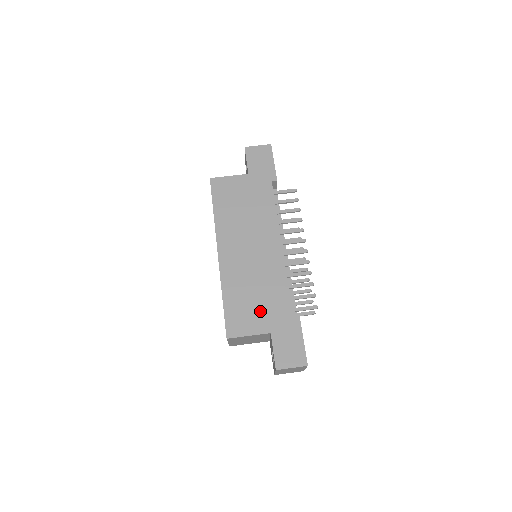
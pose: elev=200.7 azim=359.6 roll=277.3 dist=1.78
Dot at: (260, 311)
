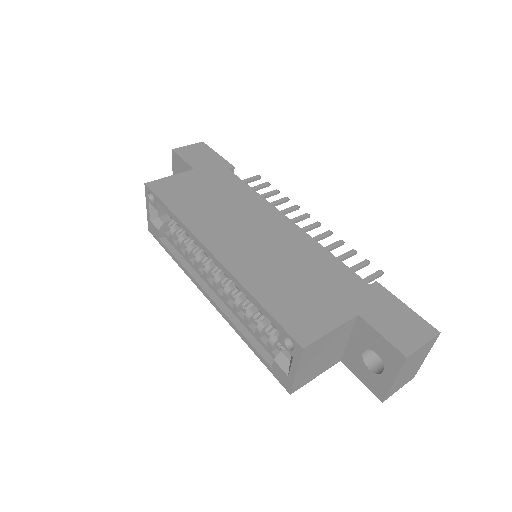
Dot at: (322, 295)
